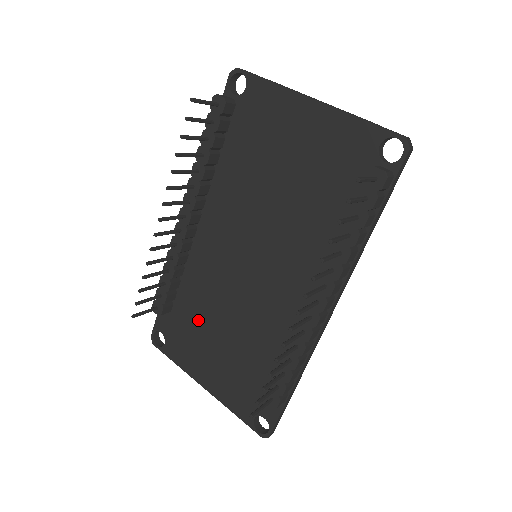
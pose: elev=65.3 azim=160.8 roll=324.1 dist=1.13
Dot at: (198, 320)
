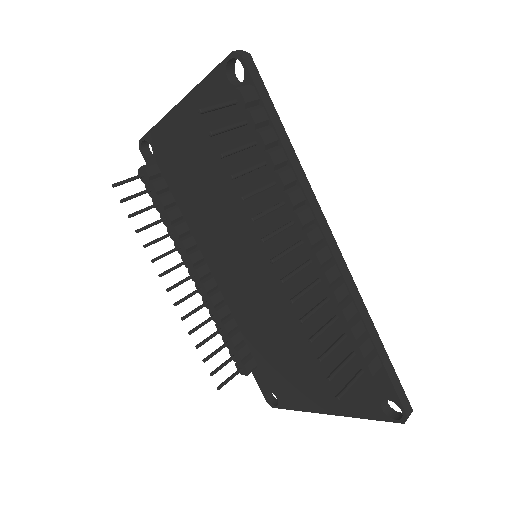
Dot at: (274, 353)
